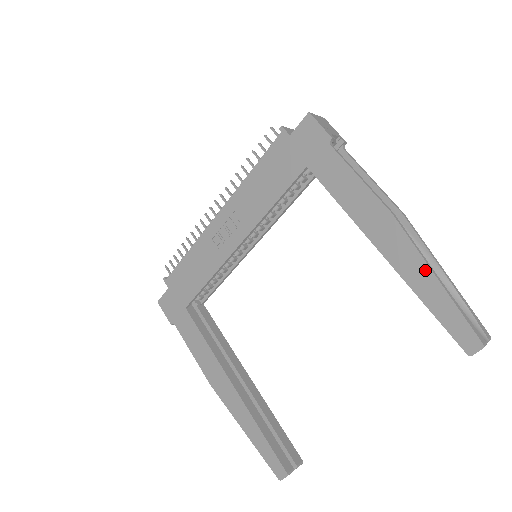
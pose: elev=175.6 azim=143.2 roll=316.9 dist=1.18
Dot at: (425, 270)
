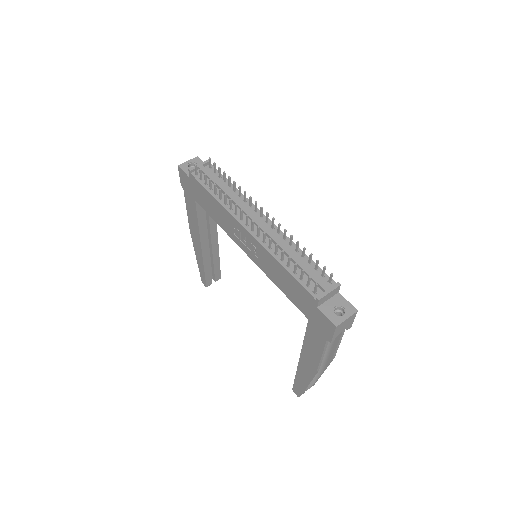
Dot at: (306, 382)
